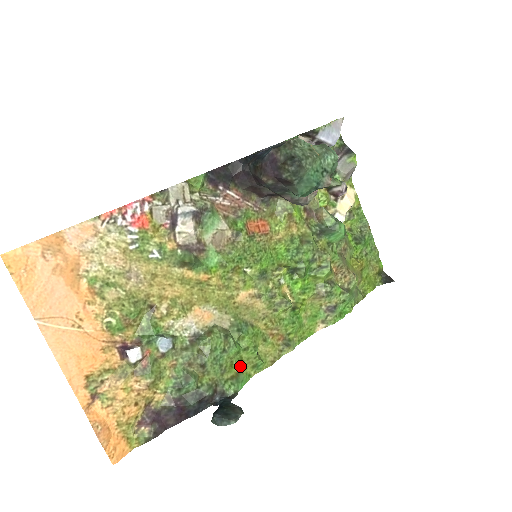
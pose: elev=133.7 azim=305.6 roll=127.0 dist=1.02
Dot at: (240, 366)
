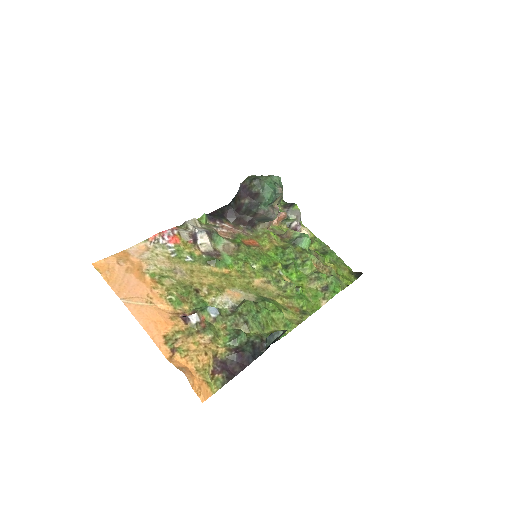
Dot at: (274, 325)
